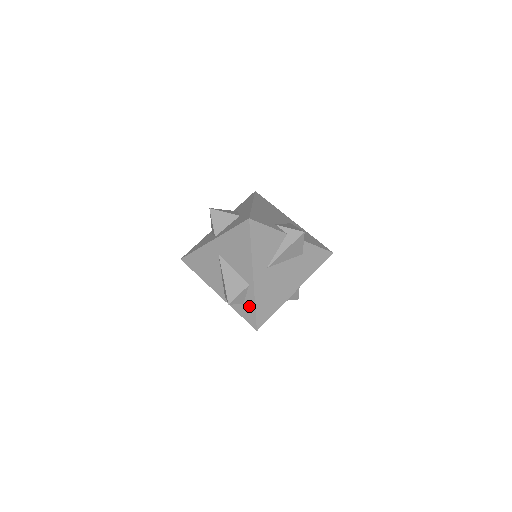
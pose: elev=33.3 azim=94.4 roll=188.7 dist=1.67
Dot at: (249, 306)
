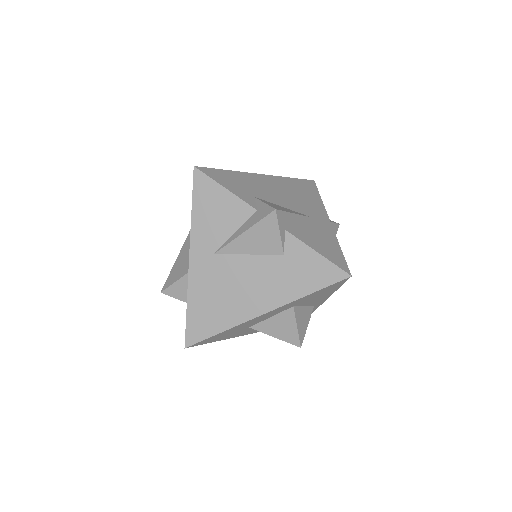
Dot at: occluded
